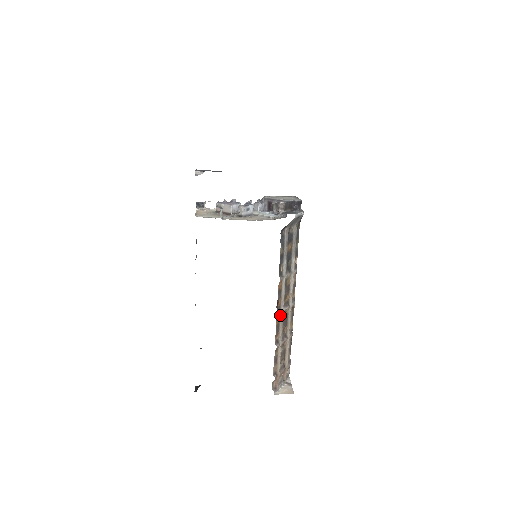
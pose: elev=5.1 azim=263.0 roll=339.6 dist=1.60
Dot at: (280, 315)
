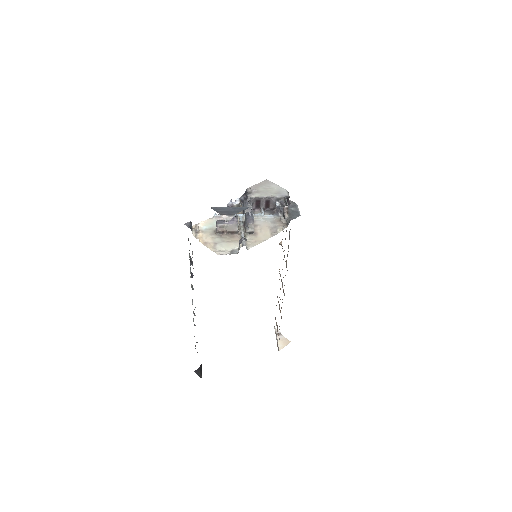
Dot at: occluded
